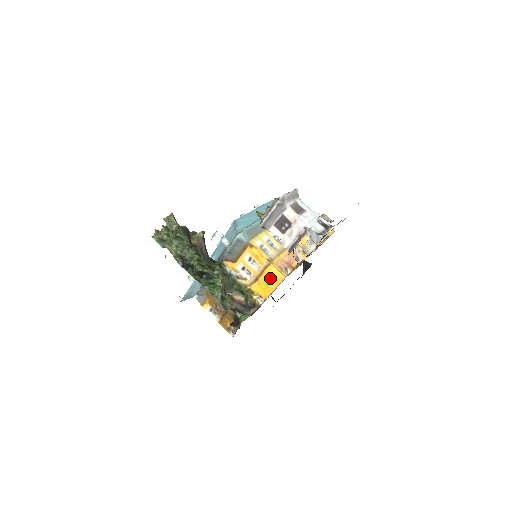
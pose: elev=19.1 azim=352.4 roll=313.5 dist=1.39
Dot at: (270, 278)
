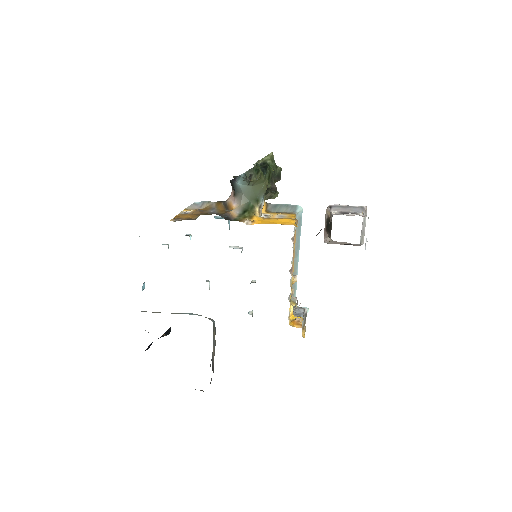
Dot at: (282, 222)
